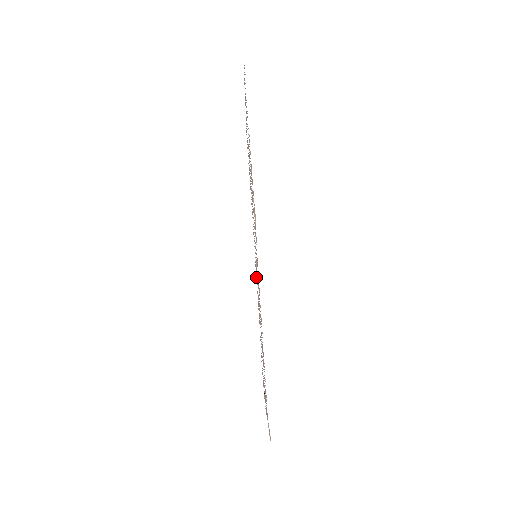
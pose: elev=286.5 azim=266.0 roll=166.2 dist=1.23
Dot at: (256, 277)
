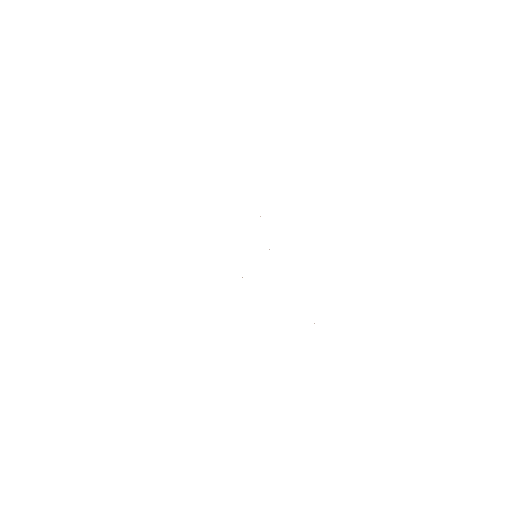
Dot at: occluded
